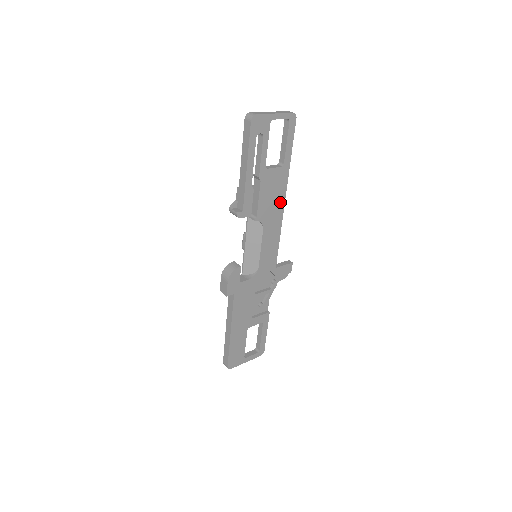
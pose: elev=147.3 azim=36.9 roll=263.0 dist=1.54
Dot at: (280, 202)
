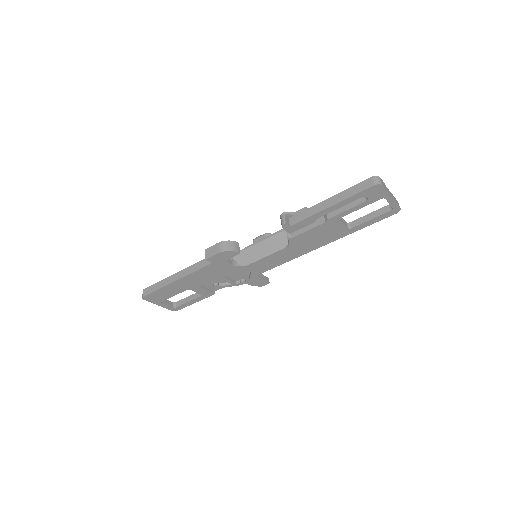
Dot at: (316, 245)
